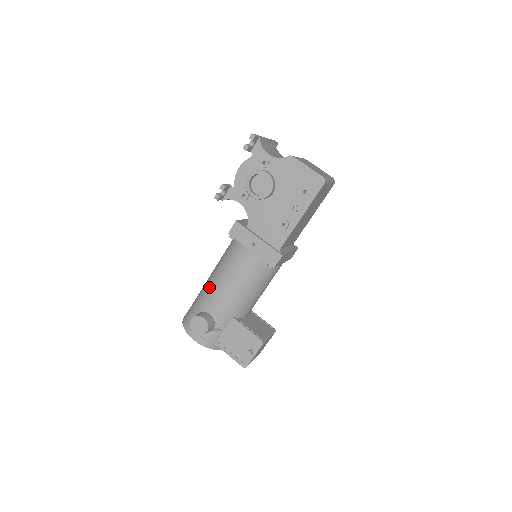
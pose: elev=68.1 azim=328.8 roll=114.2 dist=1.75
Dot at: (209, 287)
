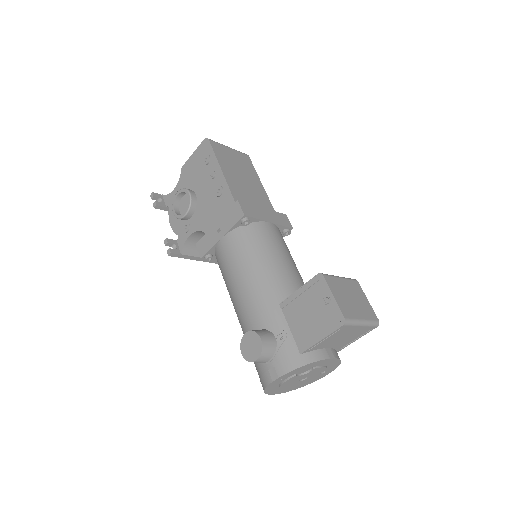
Dot at: (238, 318)
